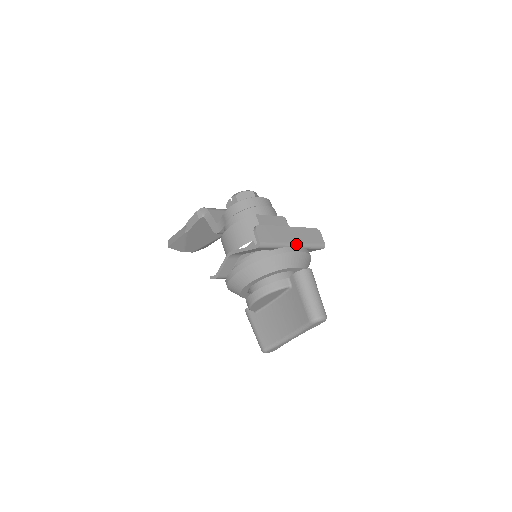
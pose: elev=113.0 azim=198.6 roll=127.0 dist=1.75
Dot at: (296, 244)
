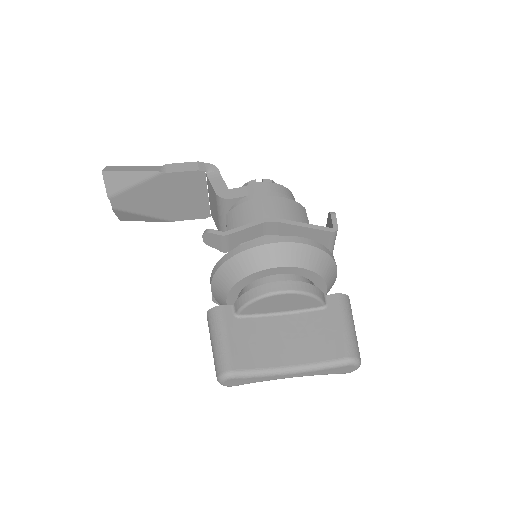
Dot at: occluded
